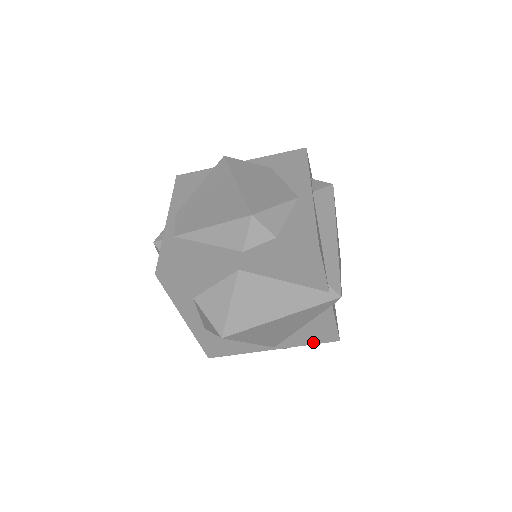
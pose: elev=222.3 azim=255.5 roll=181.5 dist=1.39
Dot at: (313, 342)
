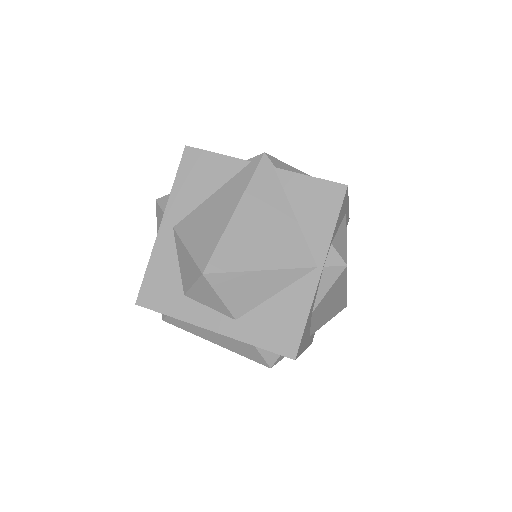
Dot at: (333, 217)
